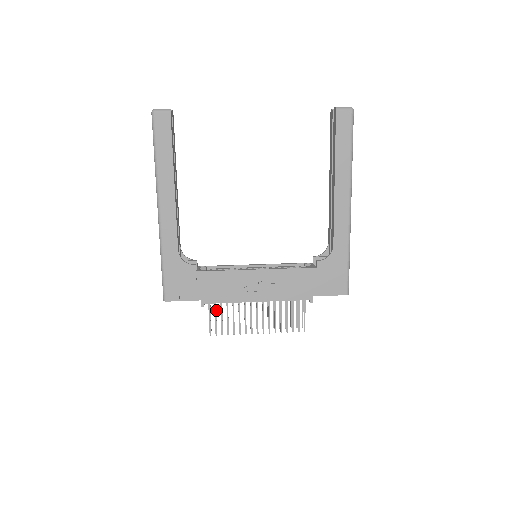
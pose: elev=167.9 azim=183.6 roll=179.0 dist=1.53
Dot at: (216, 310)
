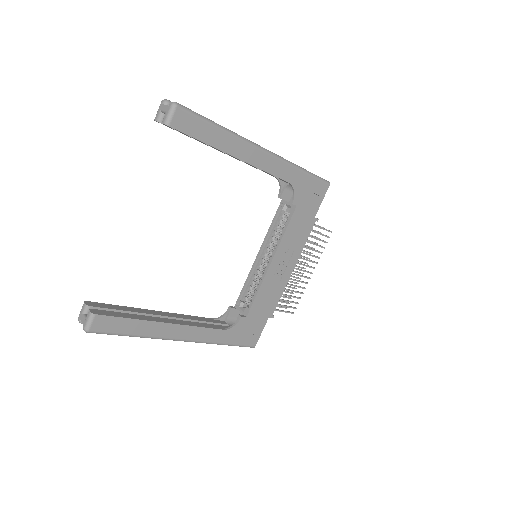
Dot at: occluded
